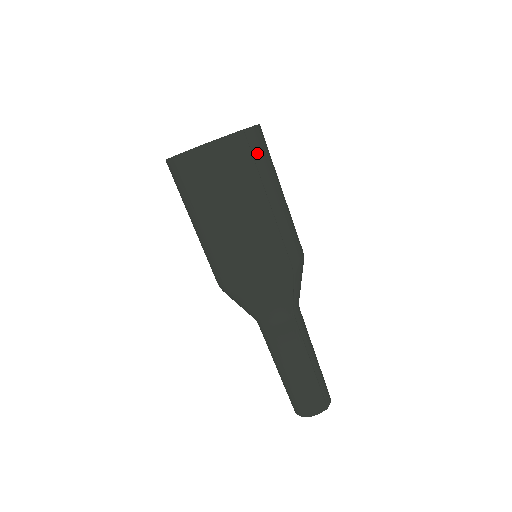
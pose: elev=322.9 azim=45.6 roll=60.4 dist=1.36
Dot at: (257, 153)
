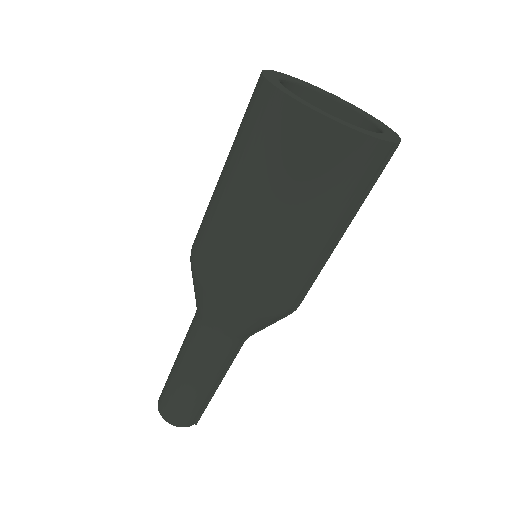
Dot at: occluded
